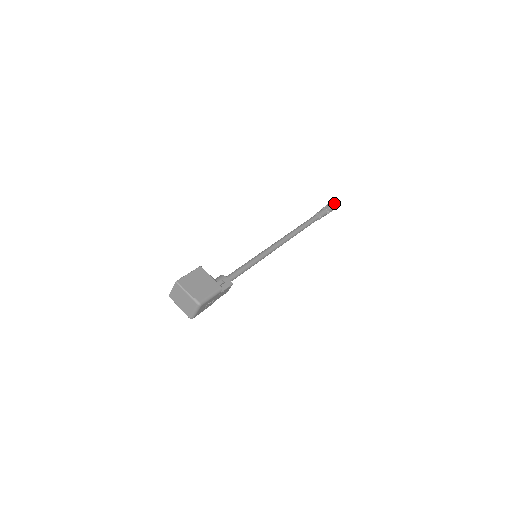
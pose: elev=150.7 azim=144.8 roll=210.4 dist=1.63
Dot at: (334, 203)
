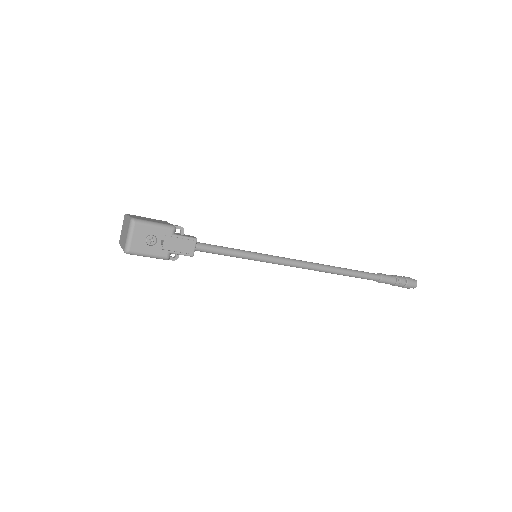
Dot at: (412, 279)
